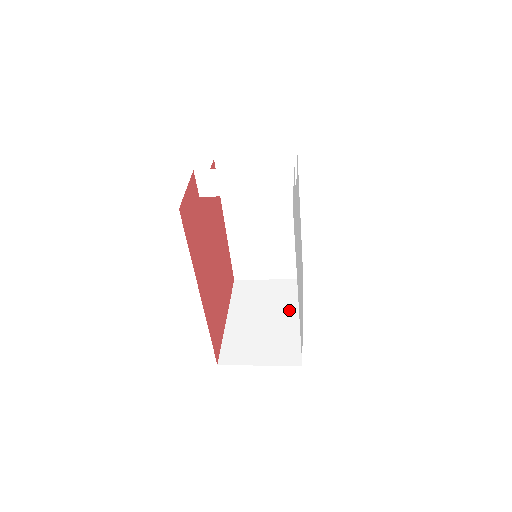
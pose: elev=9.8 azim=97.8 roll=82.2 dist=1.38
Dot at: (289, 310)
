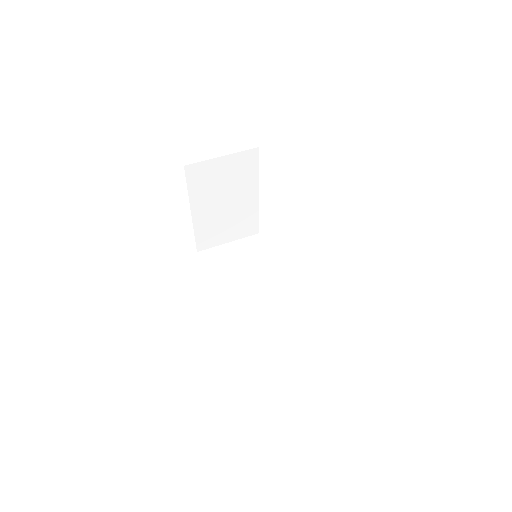
Dot at: (247, 190)
